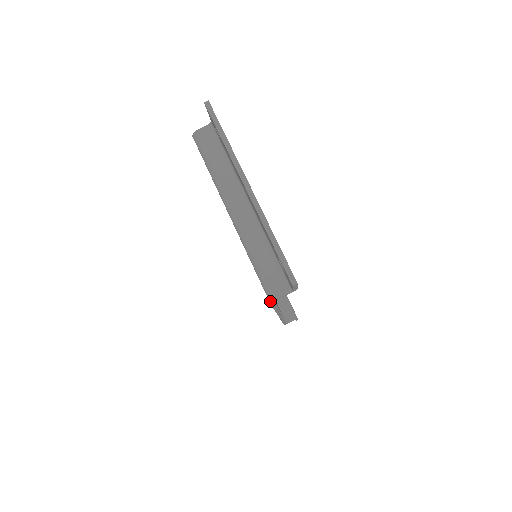
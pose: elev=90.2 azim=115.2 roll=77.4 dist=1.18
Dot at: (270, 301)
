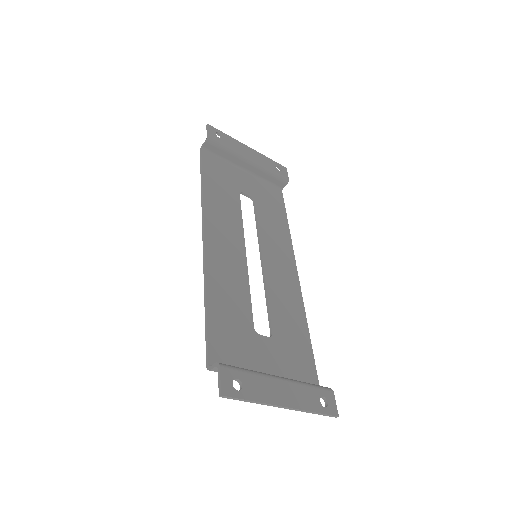
Dot at: occluded
